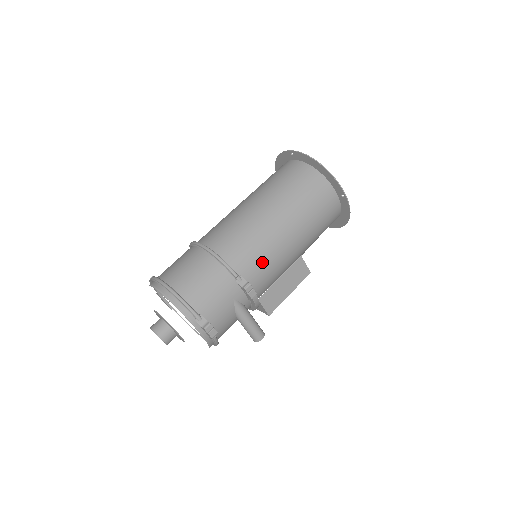
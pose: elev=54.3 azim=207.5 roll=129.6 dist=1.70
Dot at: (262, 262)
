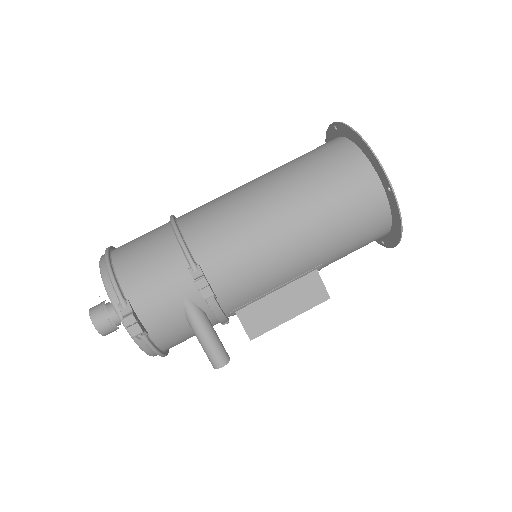
Dot at: (237, 255)
